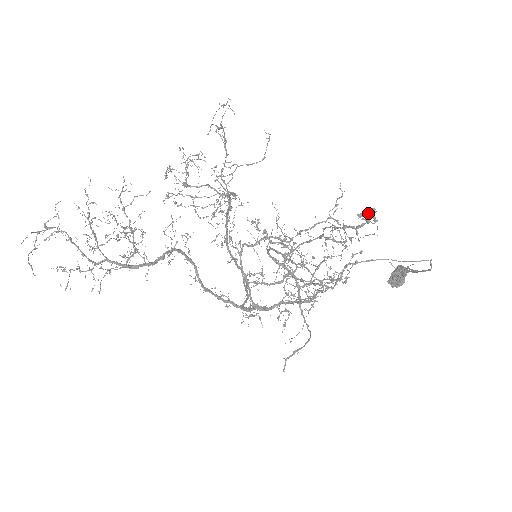
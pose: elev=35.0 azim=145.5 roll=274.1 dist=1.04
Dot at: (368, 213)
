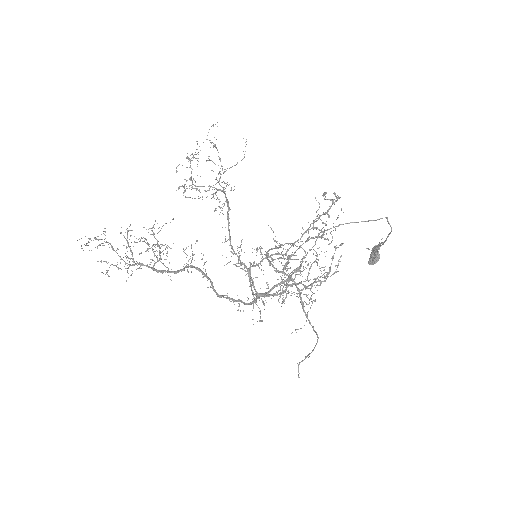
Dot at: occluded
